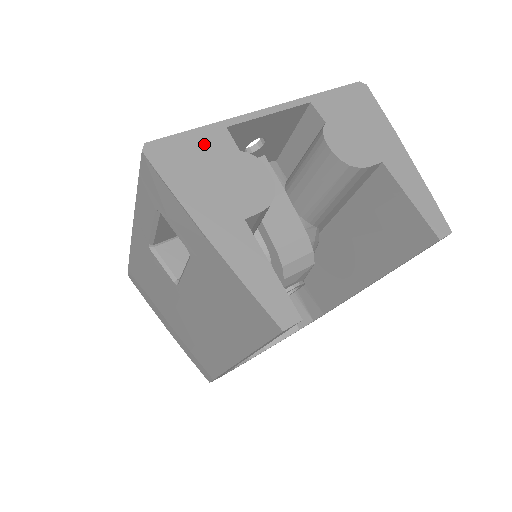
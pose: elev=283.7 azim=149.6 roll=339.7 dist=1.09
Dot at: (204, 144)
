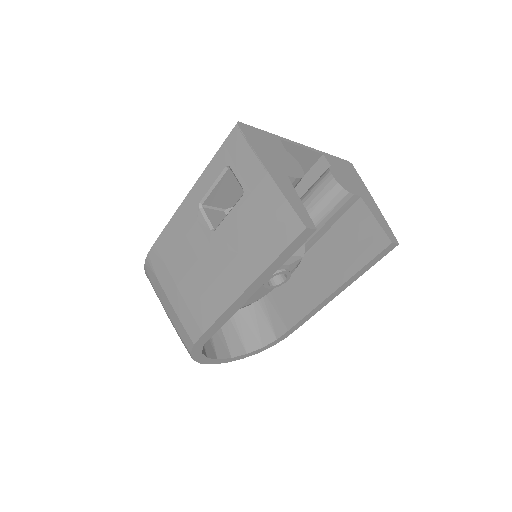
Dot at: (268, 138)
